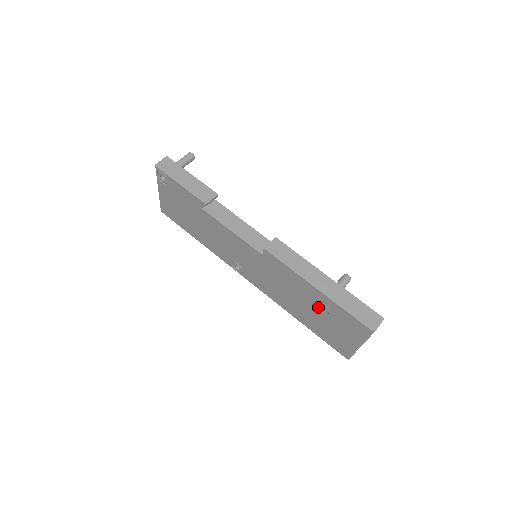
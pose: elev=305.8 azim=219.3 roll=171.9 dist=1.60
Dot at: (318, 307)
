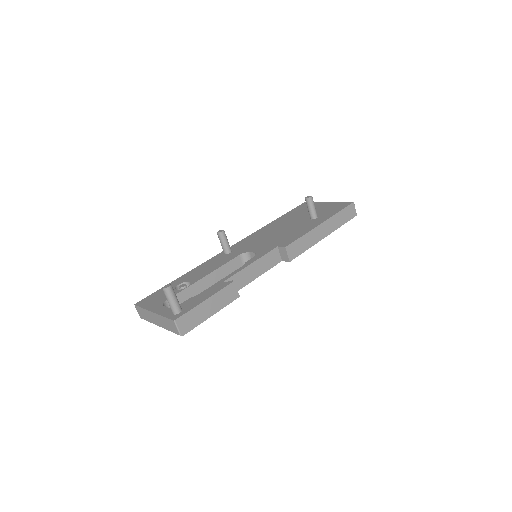
Dot at: occluded
